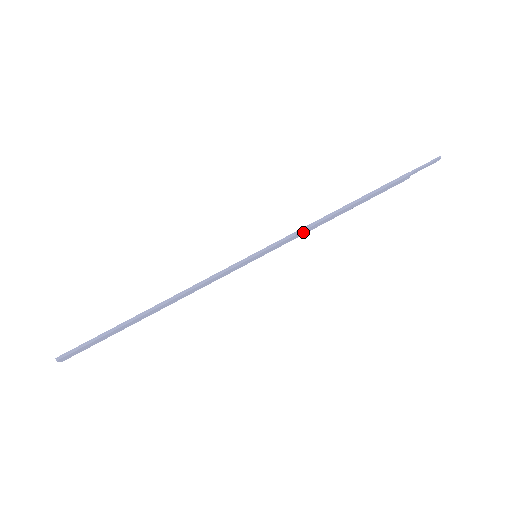
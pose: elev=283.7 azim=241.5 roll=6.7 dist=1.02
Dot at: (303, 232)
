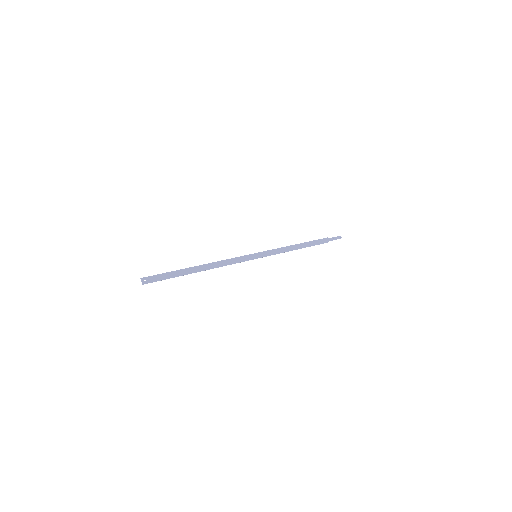
Dot at: (279, 250)
